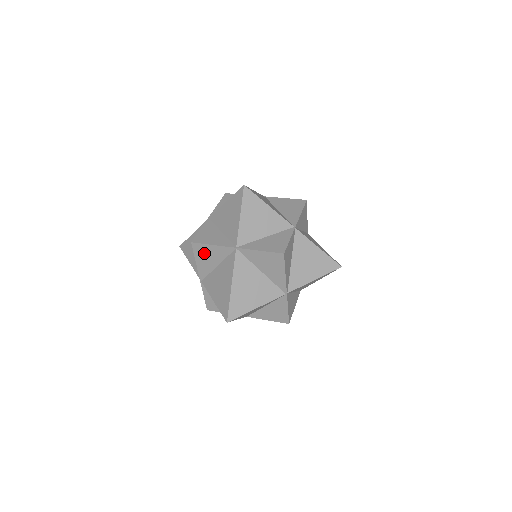
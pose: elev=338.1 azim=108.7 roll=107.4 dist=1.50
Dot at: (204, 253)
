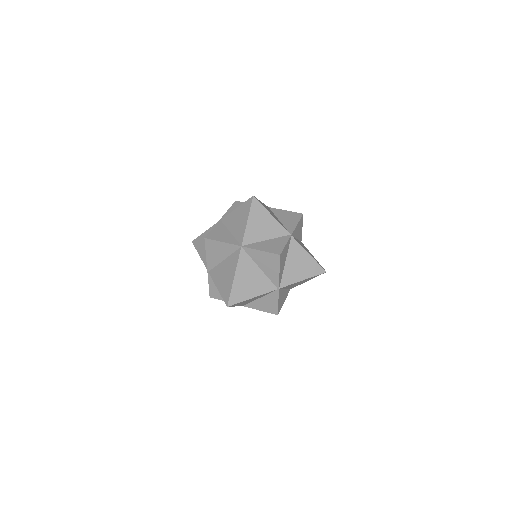
Dot at: (214, 248)
